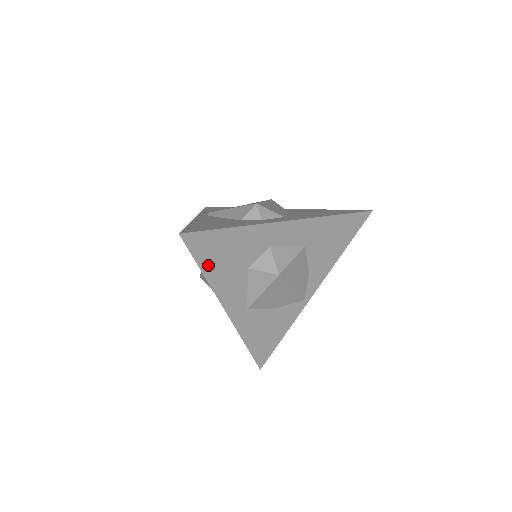
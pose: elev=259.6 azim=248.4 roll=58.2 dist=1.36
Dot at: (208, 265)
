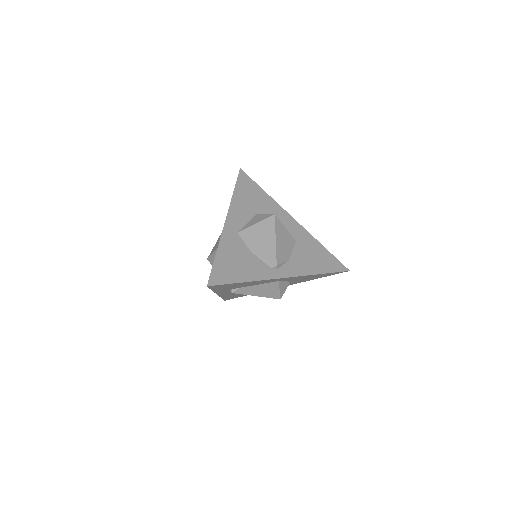
Dot at: (240, 191)
